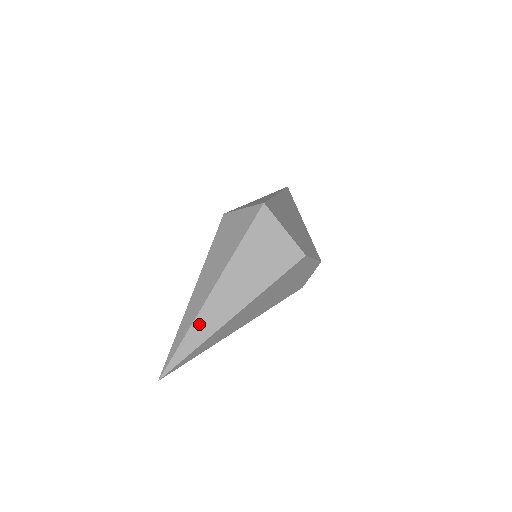
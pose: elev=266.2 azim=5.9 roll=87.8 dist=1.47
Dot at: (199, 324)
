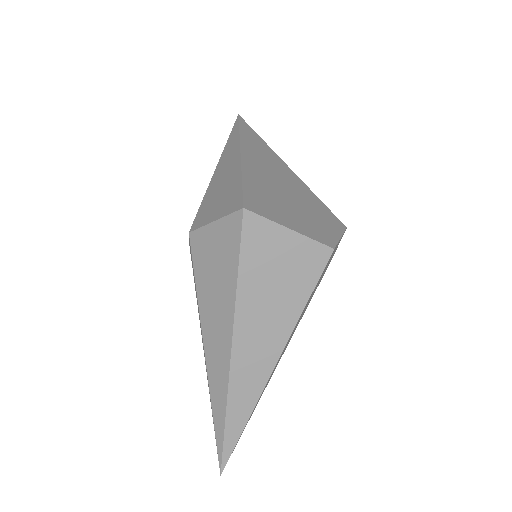
Dot at: (236, 397)
